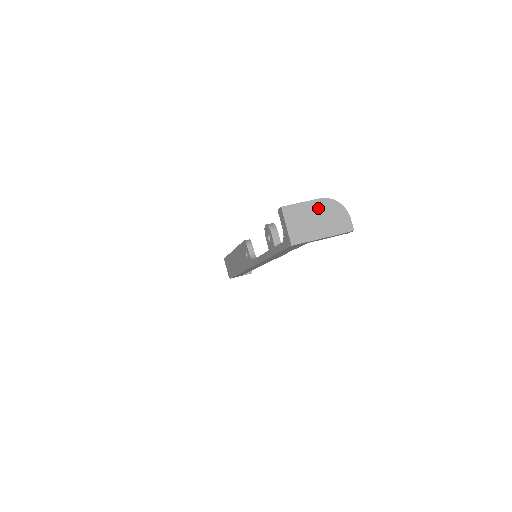
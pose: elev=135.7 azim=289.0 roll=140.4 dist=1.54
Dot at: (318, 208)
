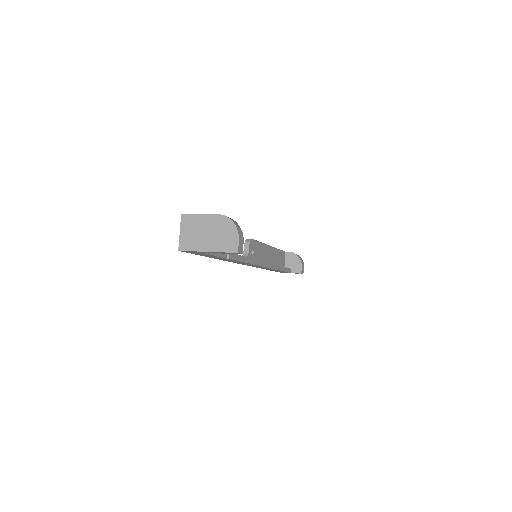
Dot at: (212, 223)
